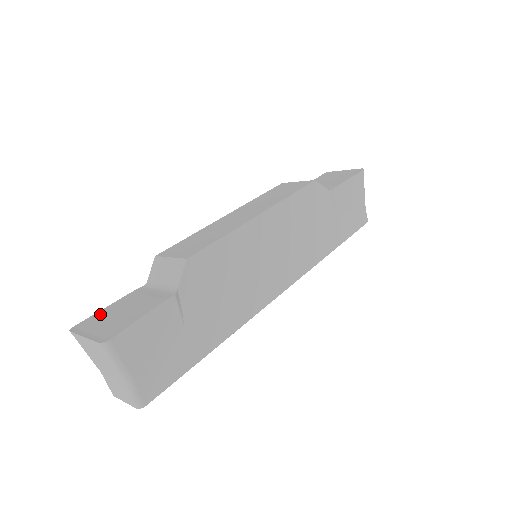
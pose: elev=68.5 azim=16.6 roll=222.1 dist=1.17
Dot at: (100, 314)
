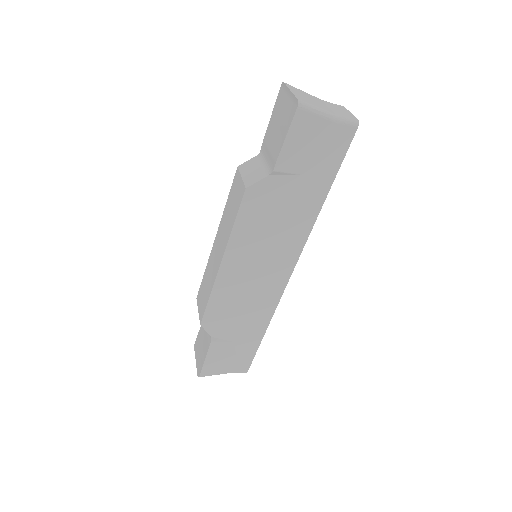
Dot at: (199, 337)
